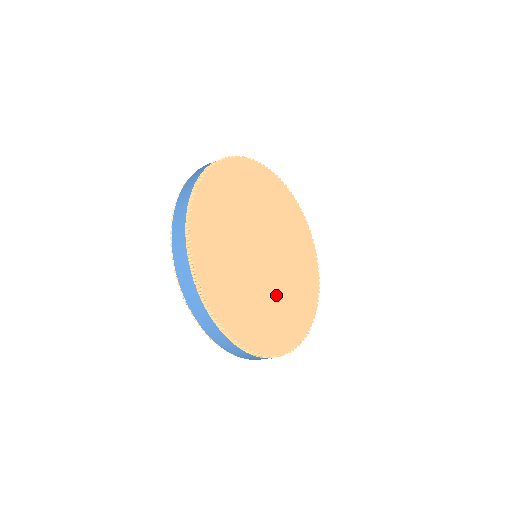
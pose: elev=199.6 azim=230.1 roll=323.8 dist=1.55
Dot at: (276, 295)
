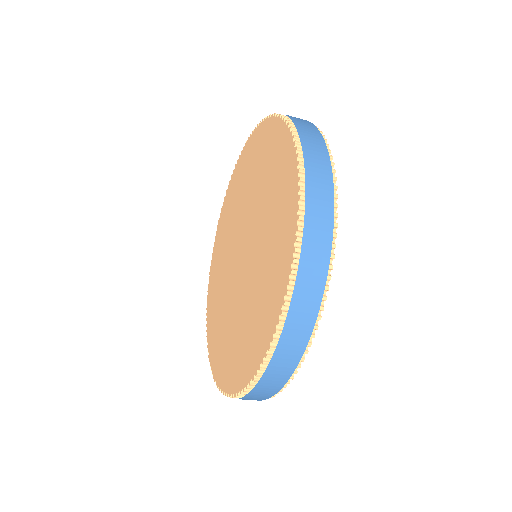
Dot at: occluded
